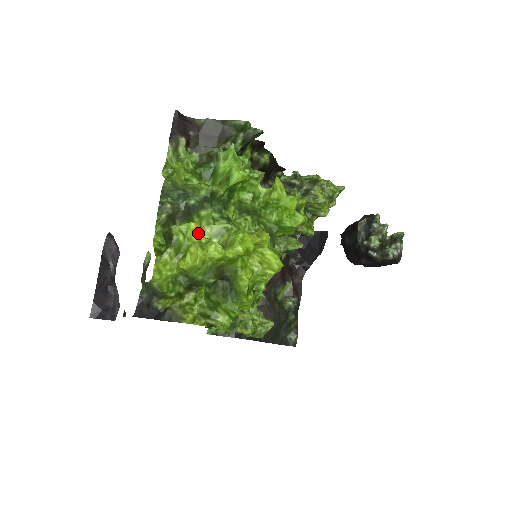
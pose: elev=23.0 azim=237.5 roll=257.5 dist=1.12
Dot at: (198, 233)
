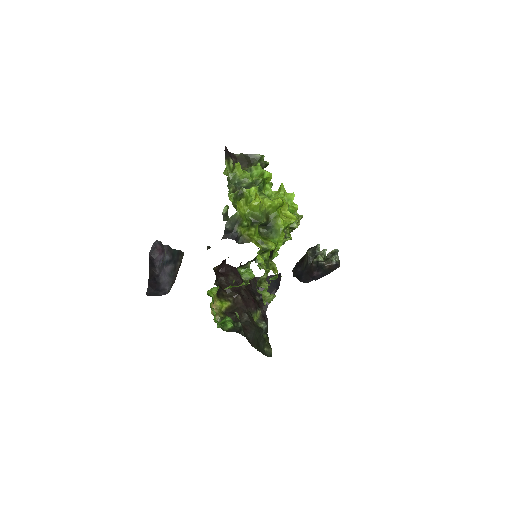
Dot at: occluded
